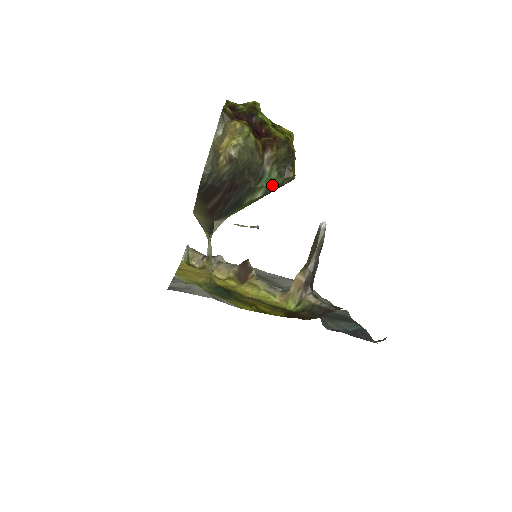
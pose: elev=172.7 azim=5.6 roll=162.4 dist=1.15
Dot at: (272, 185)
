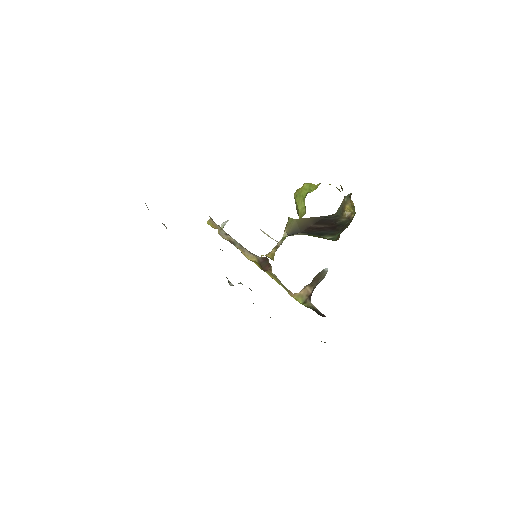
Dot at: (336, 238)
